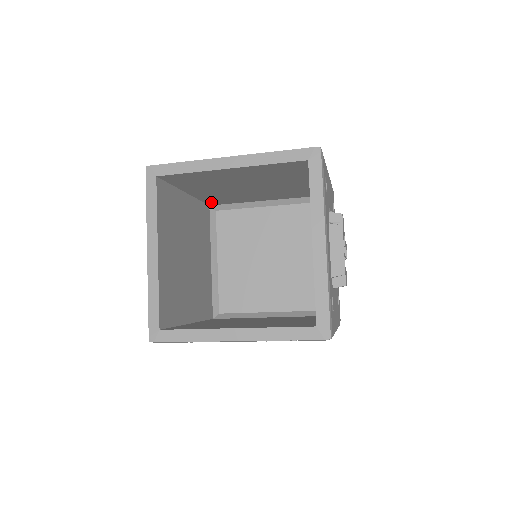
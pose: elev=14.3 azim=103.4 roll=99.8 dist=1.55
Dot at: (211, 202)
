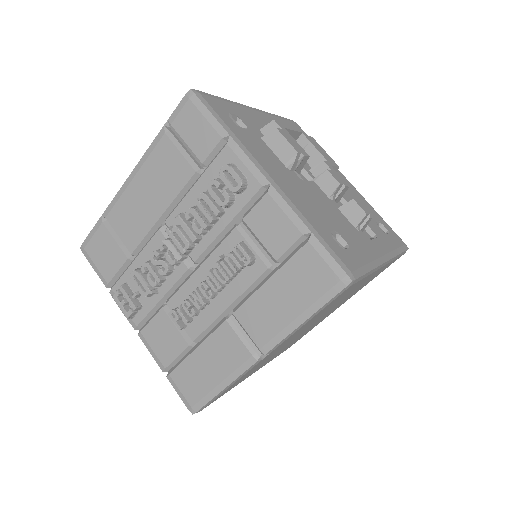
Dot at: occluded
